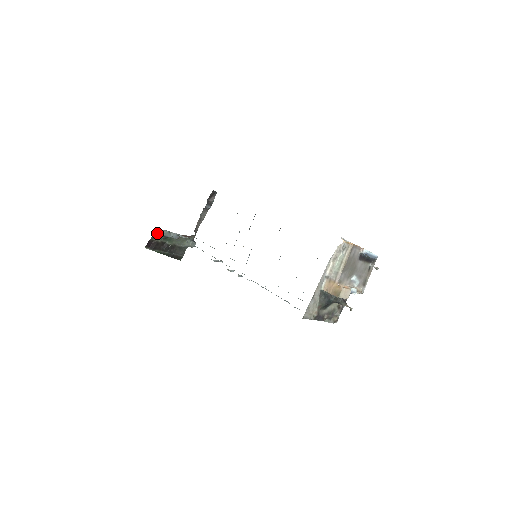
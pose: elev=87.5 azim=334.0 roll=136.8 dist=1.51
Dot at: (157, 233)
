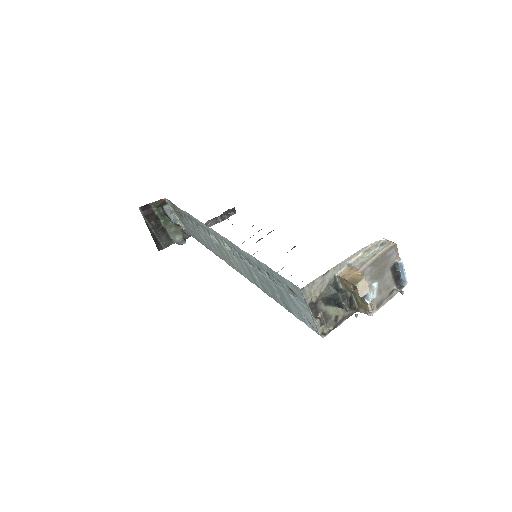
Dot at: (161, 202)
